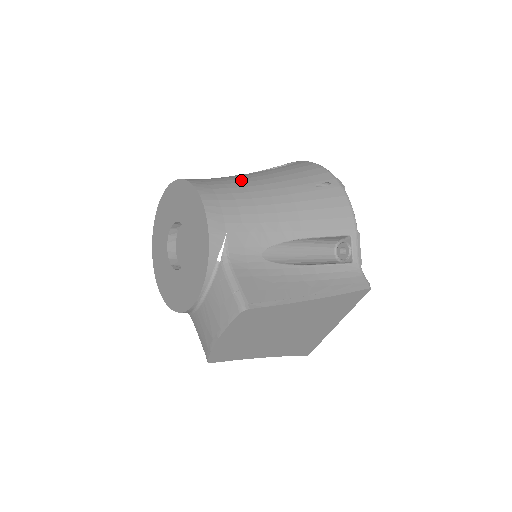
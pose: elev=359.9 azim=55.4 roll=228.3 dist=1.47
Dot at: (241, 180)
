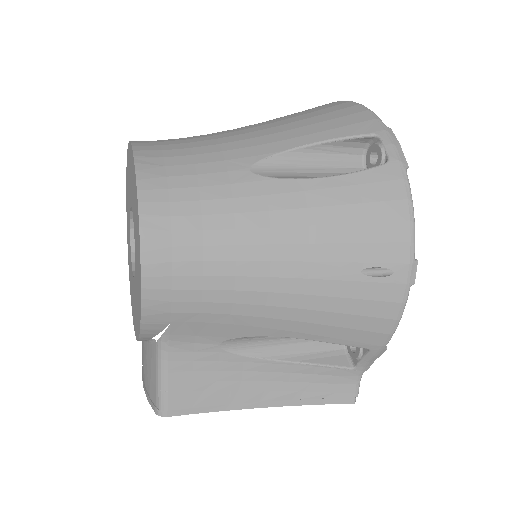
Dot at: (240, 219)
